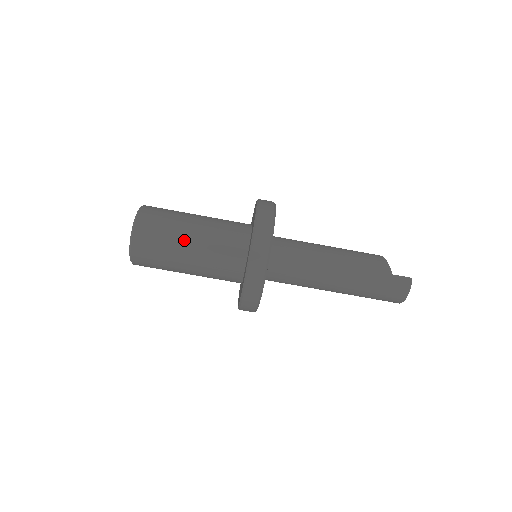
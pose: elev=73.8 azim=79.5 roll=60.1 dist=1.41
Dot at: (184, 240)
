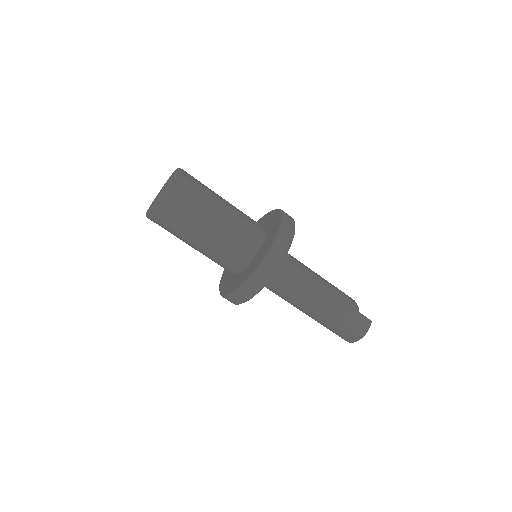
Dot at: (214, 209)
